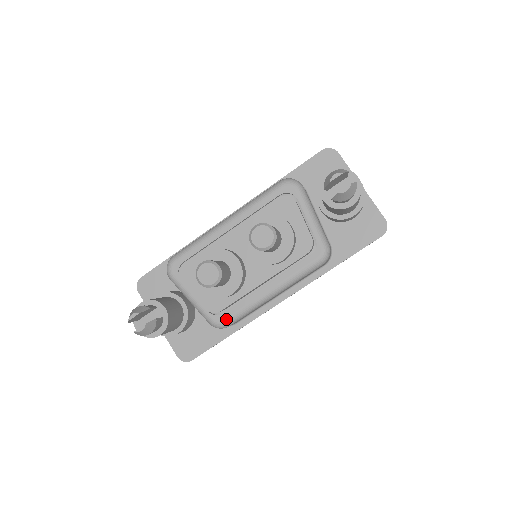
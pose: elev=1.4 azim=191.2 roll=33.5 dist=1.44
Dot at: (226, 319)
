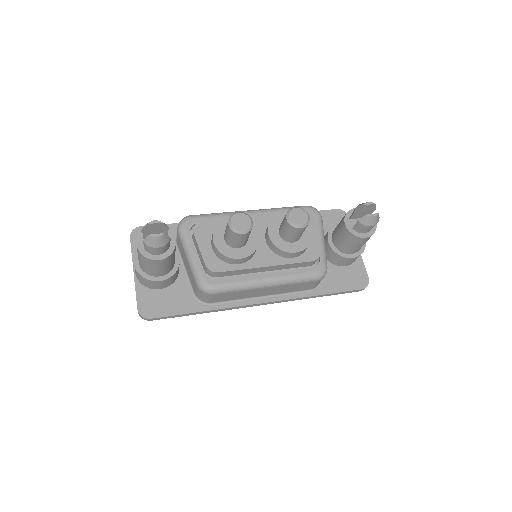
Dot at: (217, 284)
